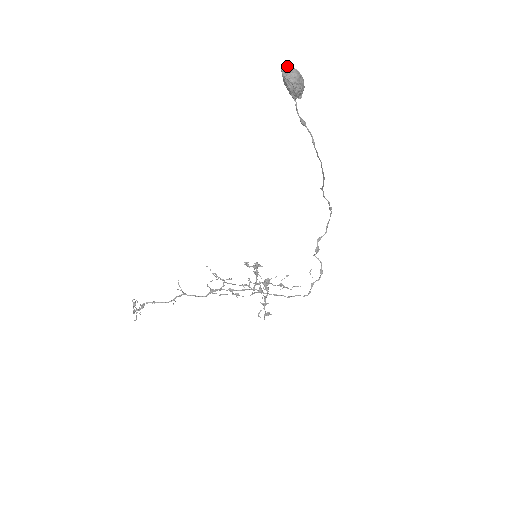
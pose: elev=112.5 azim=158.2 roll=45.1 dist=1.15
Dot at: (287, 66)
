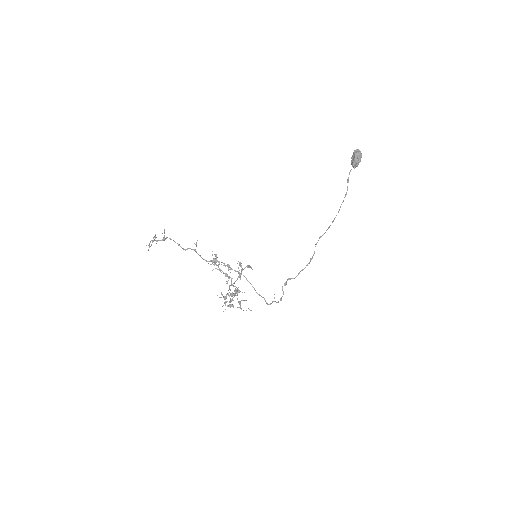
Dot at: (359, 150)
